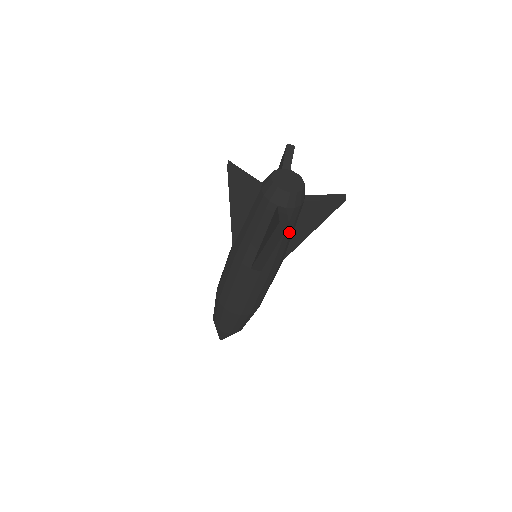
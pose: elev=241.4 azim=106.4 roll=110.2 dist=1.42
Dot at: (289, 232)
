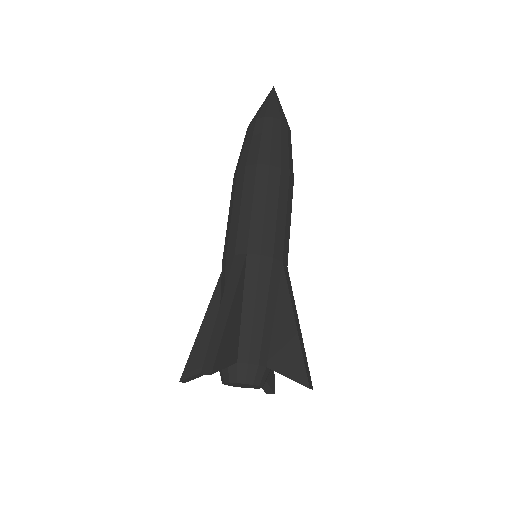
Dot at: occluded
